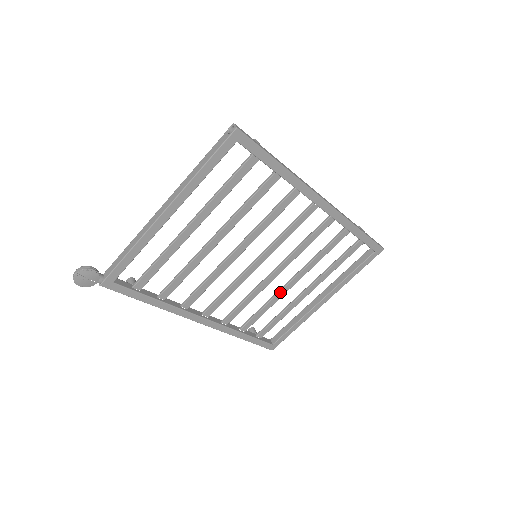
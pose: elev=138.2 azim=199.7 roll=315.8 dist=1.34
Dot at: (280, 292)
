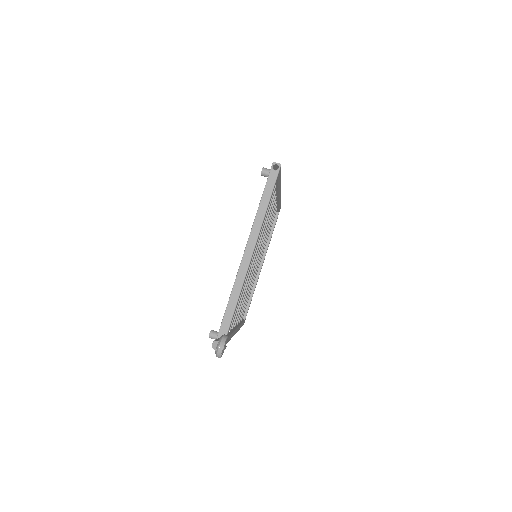
Dot at: (254, 275)
